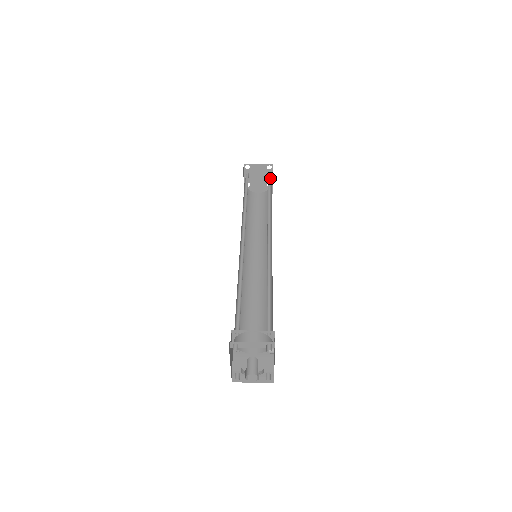
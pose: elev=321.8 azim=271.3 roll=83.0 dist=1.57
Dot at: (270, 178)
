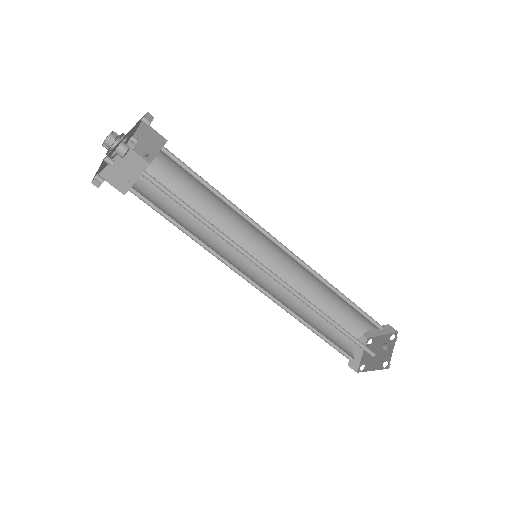
Dot at: (376, 324)
